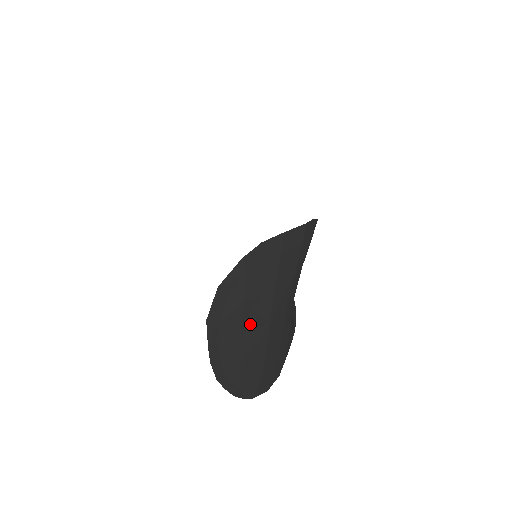
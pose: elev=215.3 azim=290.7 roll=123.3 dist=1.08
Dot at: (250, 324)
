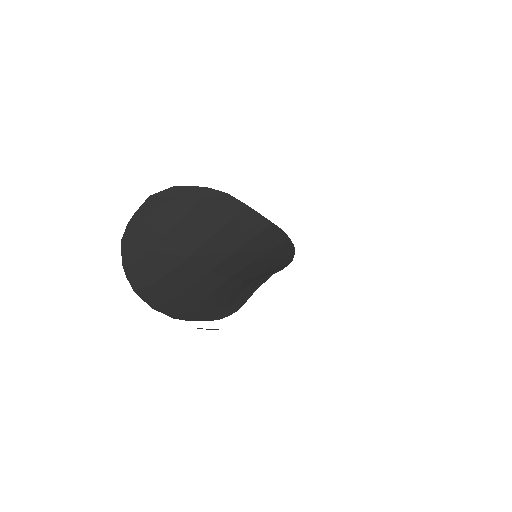
Dot at: (175, 237)
